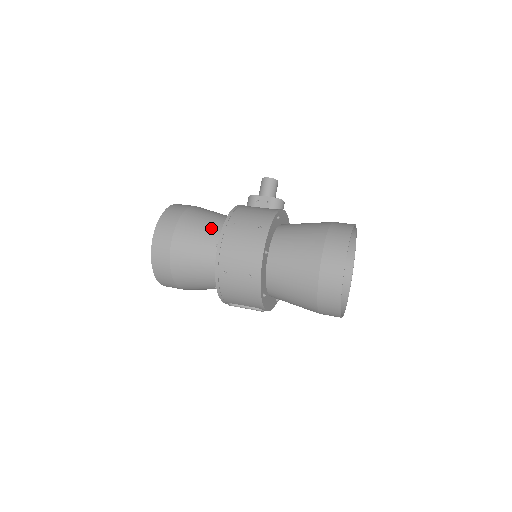
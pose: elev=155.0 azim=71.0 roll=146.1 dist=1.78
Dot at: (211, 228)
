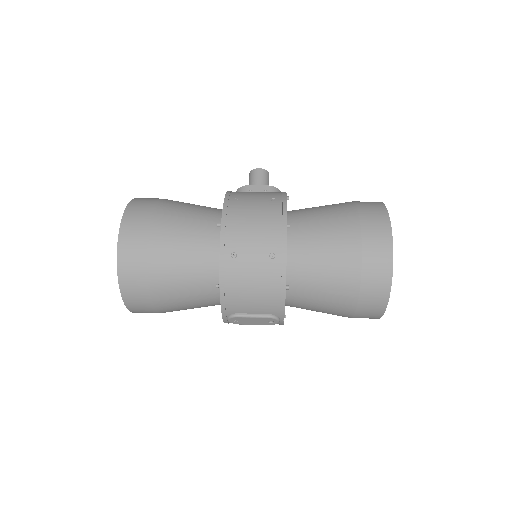
Dot at: (202, 213)
